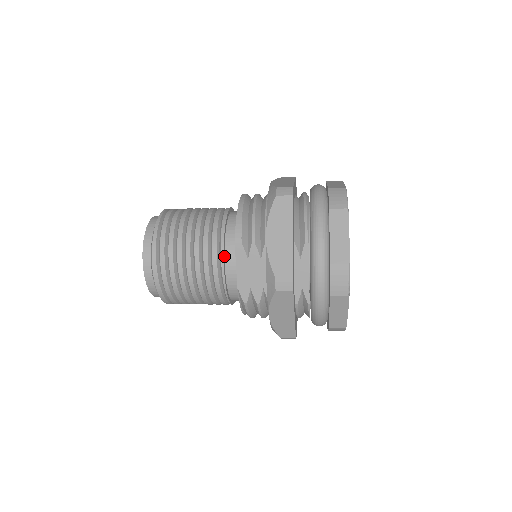
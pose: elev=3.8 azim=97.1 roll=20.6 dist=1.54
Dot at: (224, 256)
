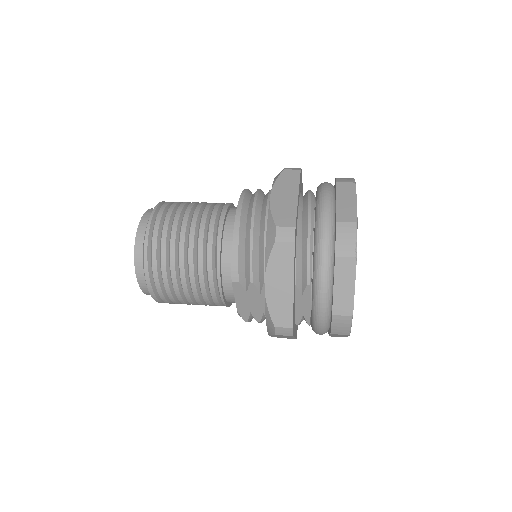
Dot at: (221, 282)
